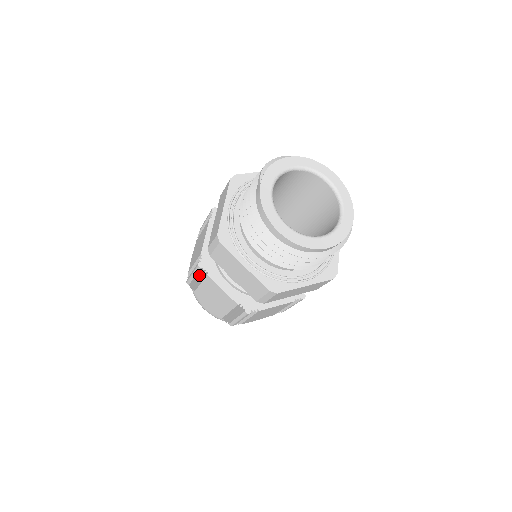
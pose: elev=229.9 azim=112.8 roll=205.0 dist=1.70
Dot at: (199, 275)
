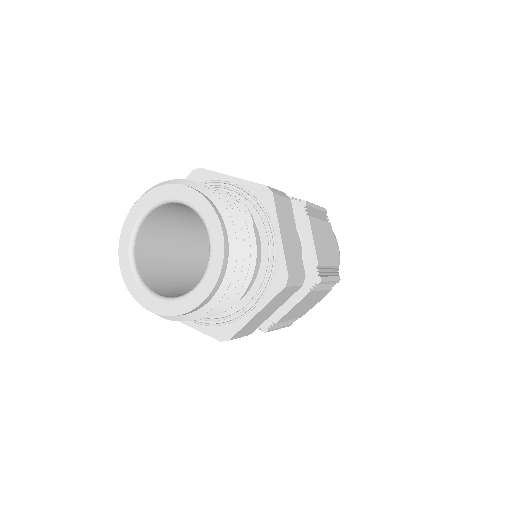
Dot at: occluded
